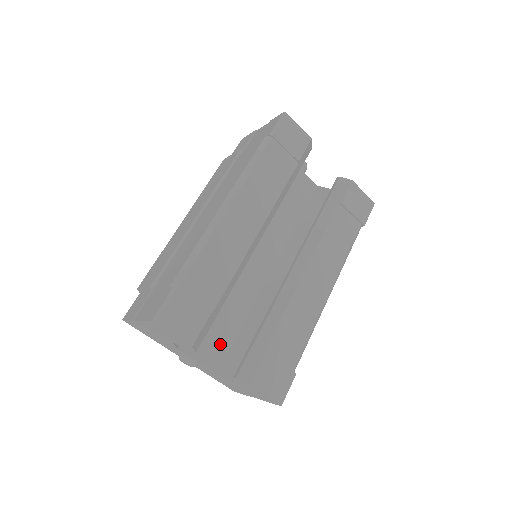
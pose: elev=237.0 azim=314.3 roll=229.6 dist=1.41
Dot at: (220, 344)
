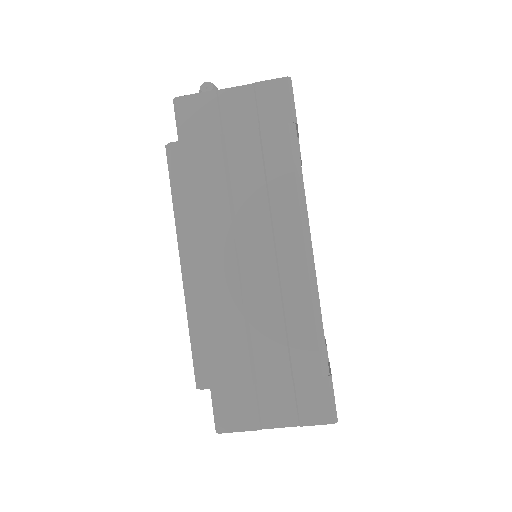
Dot at: occluded
